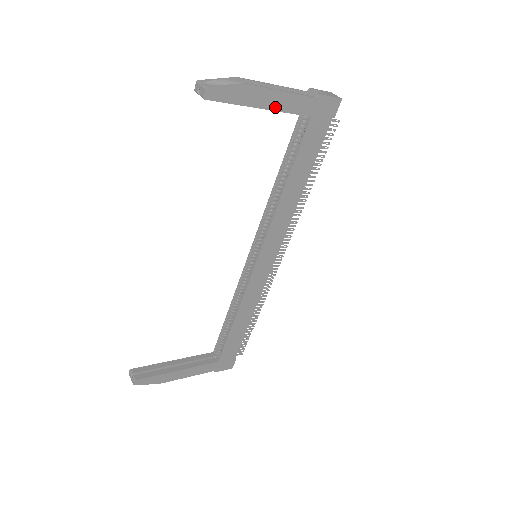
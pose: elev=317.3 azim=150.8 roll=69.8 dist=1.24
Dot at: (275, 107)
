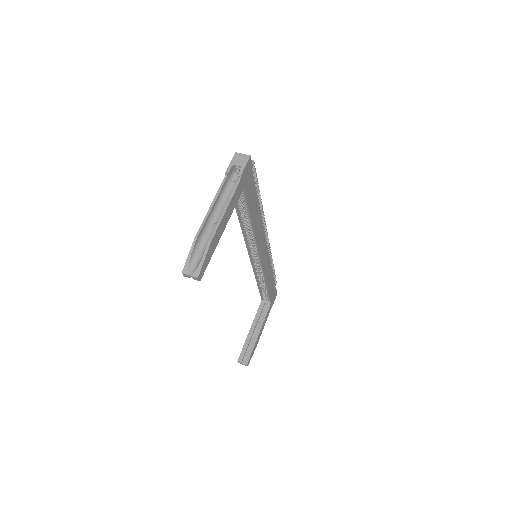
Dot at: (227, 221)
